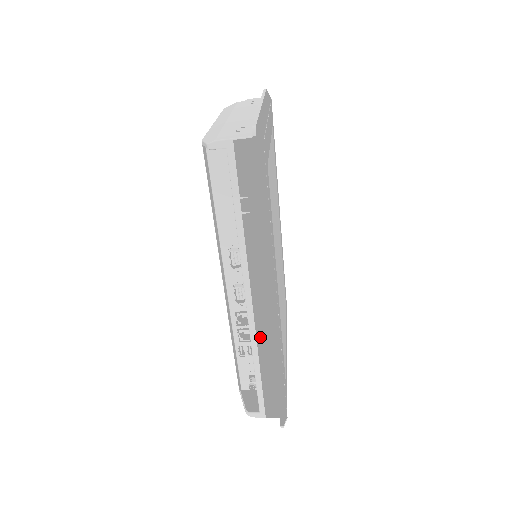
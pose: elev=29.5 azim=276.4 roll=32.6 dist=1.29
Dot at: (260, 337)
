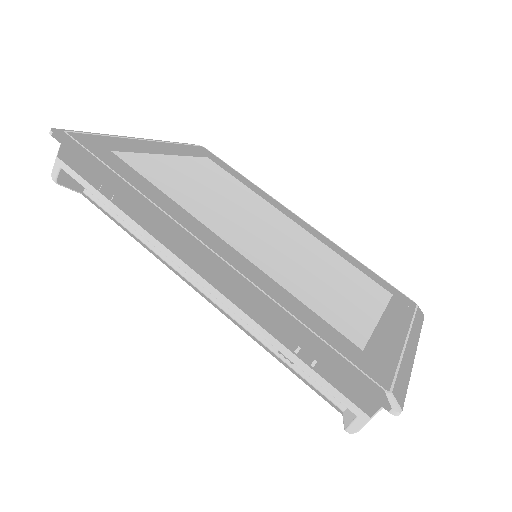
Dot at: (242, 305)
